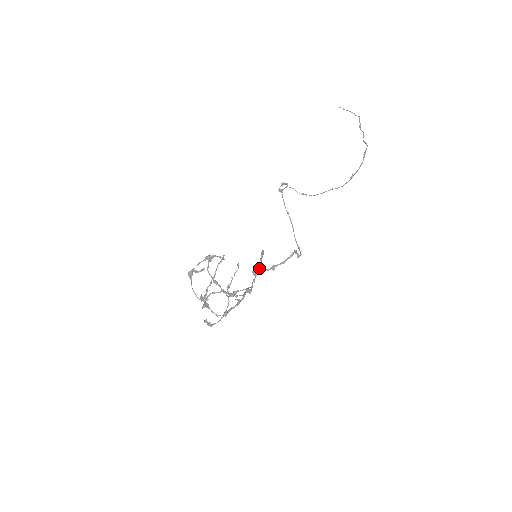
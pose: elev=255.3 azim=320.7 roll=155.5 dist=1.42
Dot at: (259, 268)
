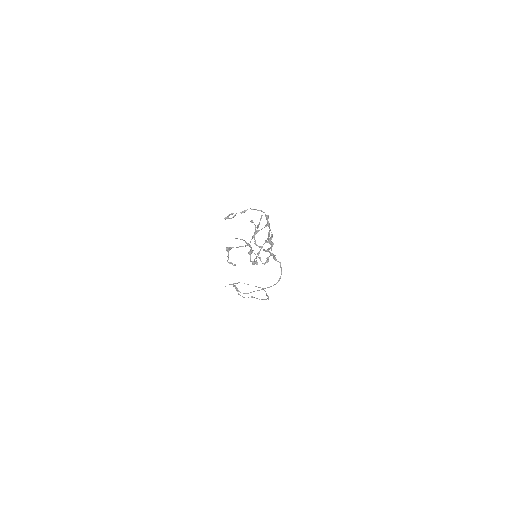
Dot at: (259, 223)
